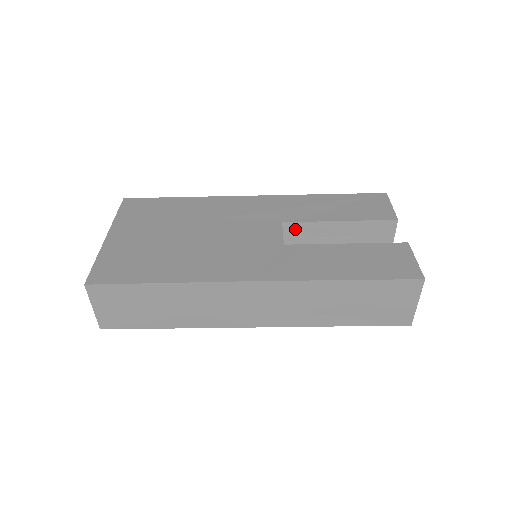
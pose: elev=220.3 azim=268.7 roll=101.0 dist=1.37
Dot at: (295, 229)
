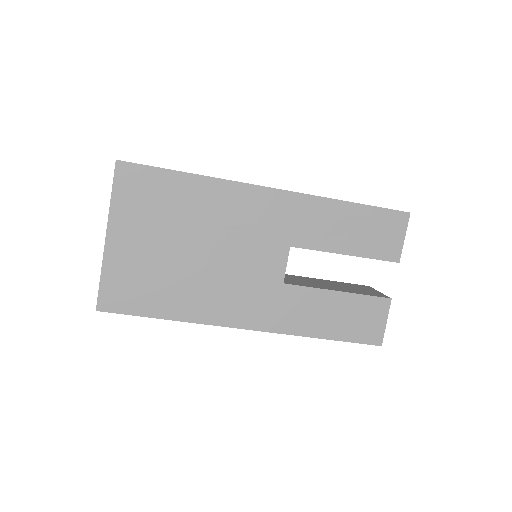
Dot at: occluded
